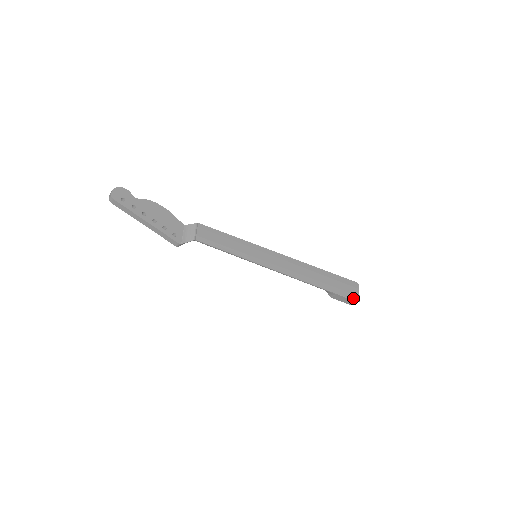
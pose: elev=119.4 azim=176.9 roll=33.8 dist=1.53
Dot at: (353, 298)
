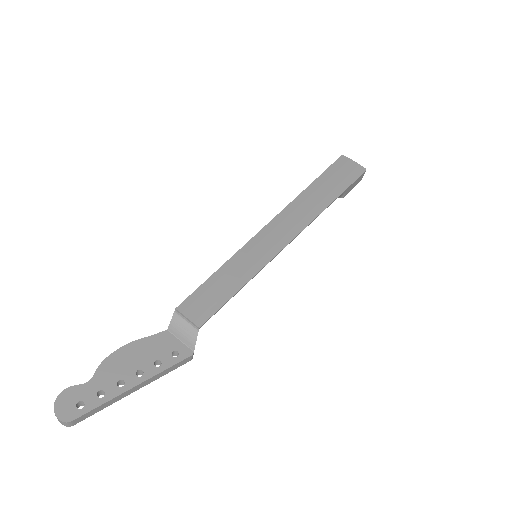
Dot at: (359, 173)
